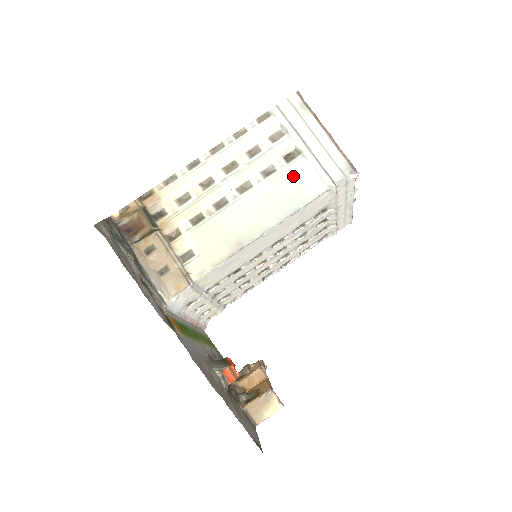
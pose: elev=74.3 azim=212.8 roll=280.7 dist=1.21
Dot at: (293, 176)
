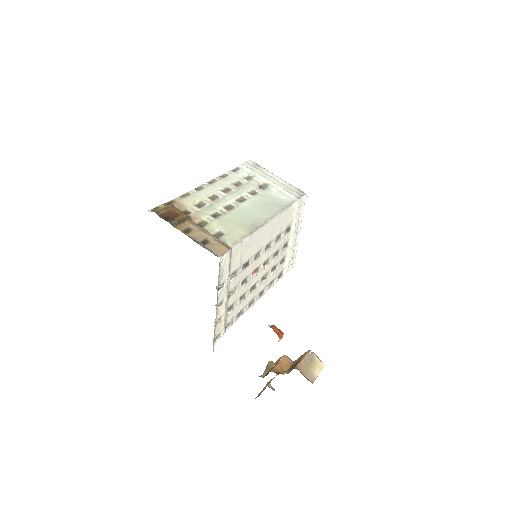
Dot at: (270, 195)
